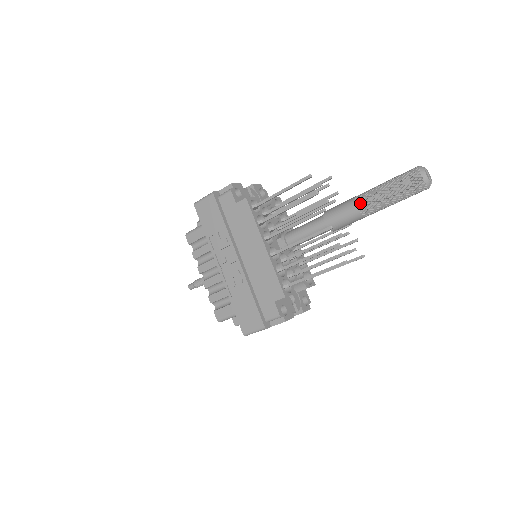
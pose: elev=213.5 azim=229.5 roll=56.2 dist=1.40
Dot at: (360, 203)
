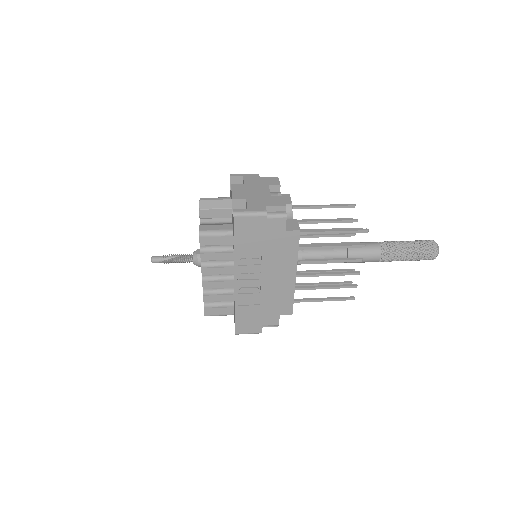
Dot at: (384, 256)
